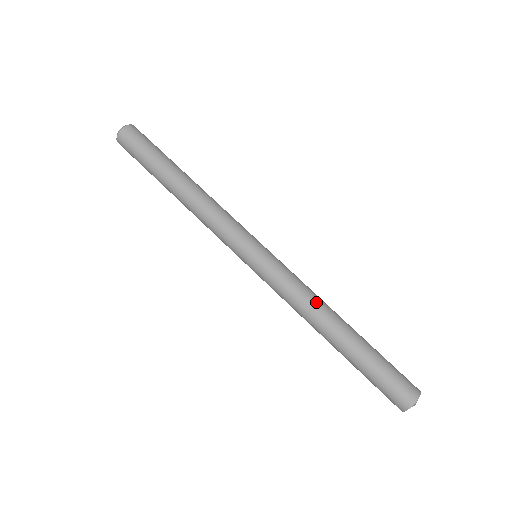
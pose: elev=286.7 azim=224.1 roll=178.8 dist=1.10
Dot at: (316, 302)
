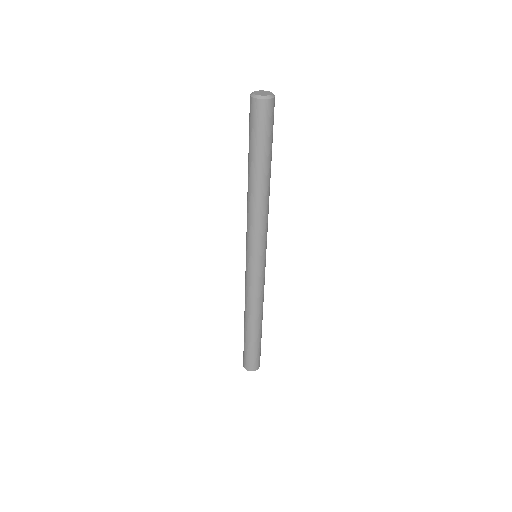
Dot at: (257, 307)
